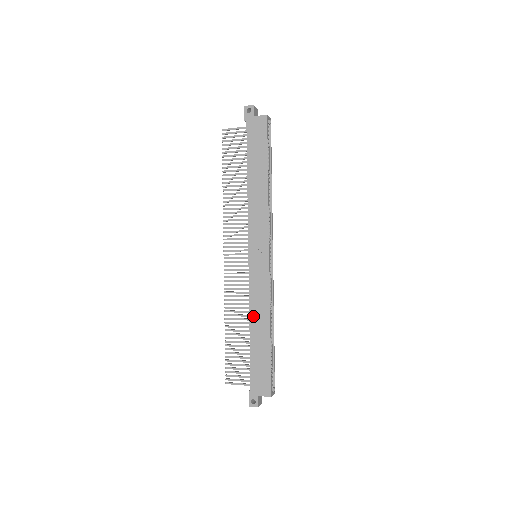
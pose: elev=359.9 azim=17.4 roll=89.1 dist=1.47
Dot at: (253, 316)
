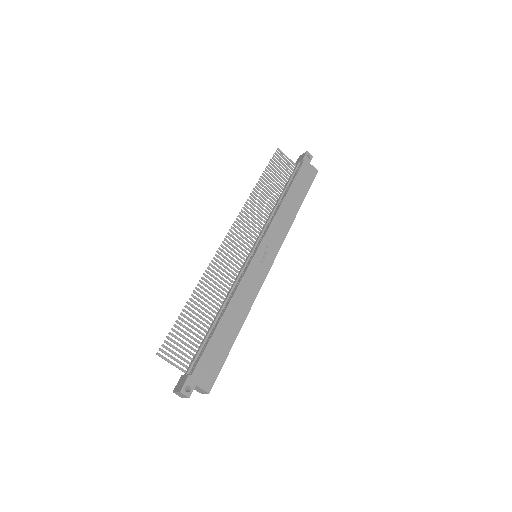
Dot at: (234, 303)
